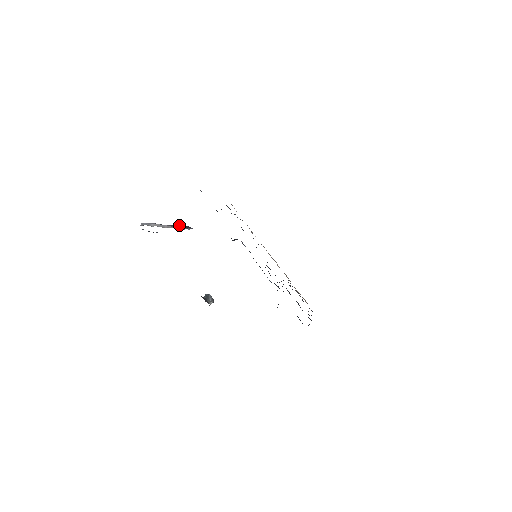
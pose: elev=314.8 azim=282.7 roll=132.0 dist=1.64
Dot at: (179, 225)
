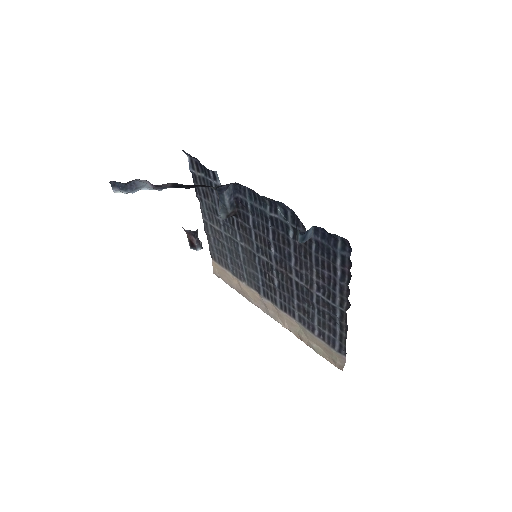
Dot at: occluded
